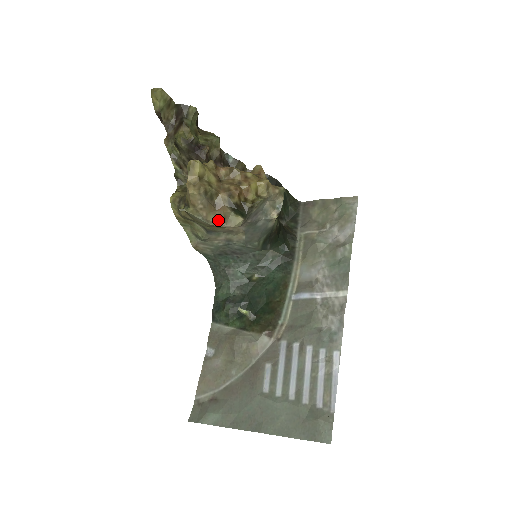
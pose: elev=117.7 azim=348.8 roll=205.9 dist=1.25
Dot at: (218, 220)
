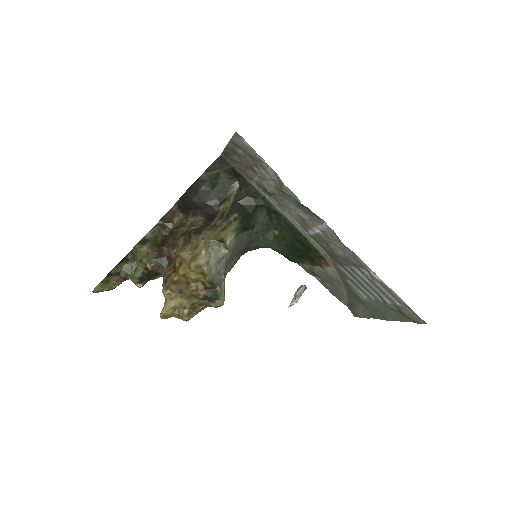
Dot at: (214, 307)
